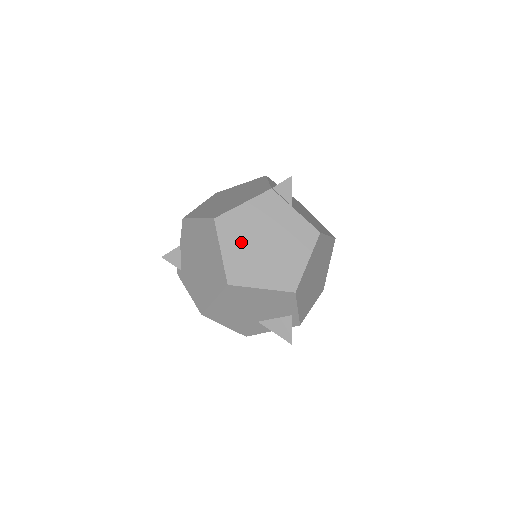
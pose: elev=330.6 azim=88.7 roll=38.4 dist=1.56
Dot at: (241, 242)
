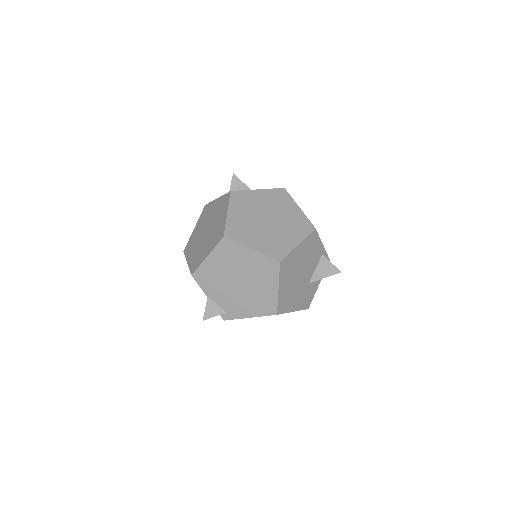
Dot at: (255, 233)
